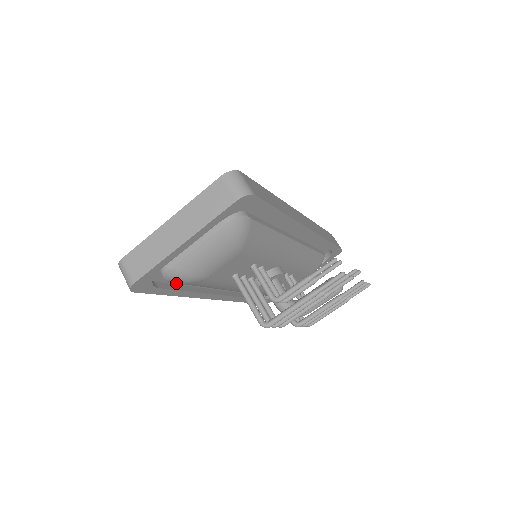
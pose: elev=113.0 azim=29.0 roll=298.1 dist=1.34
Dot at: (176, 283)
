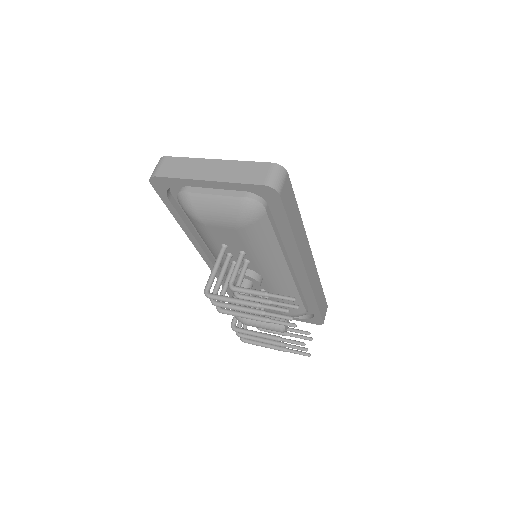
Dot at: occluded
